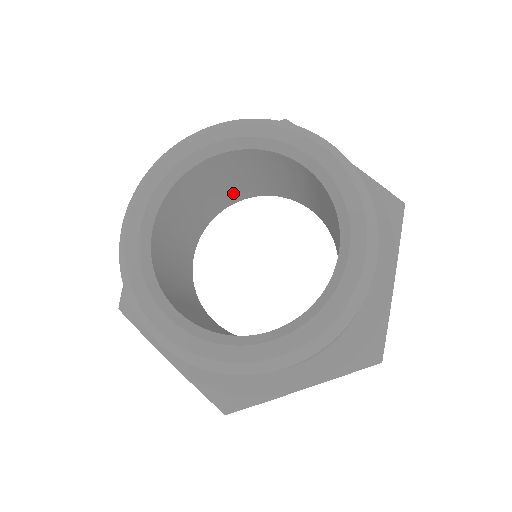
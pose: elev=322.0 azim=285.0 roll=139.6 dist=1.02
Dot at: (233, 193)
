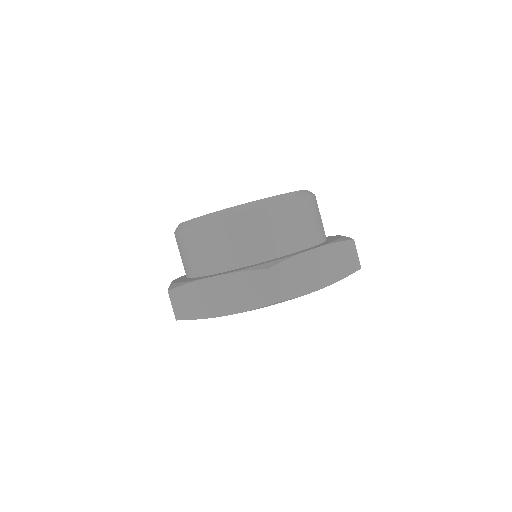
Dot at: occluded
